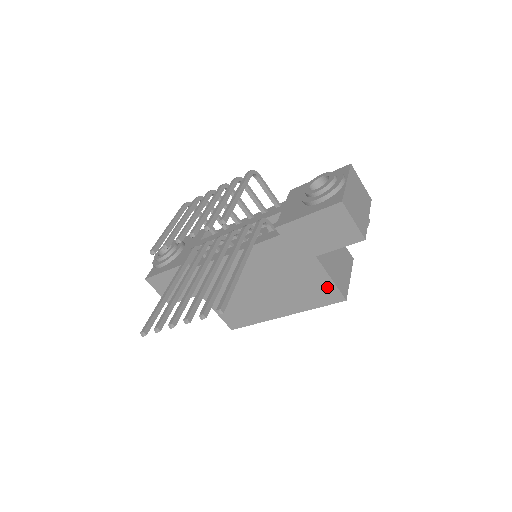
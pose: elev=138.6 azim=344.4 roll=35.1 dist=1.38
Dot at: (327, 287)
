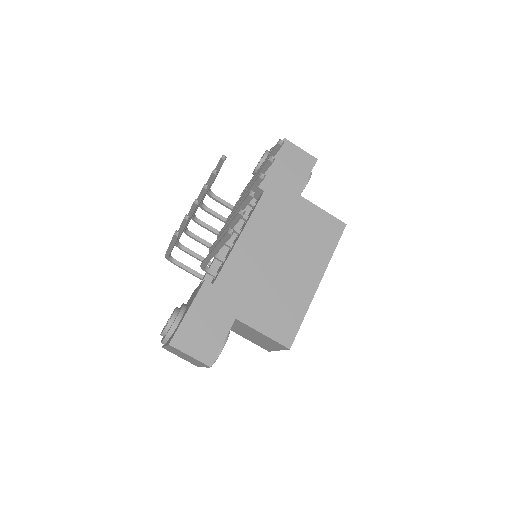
Dot at: (326, 221)
